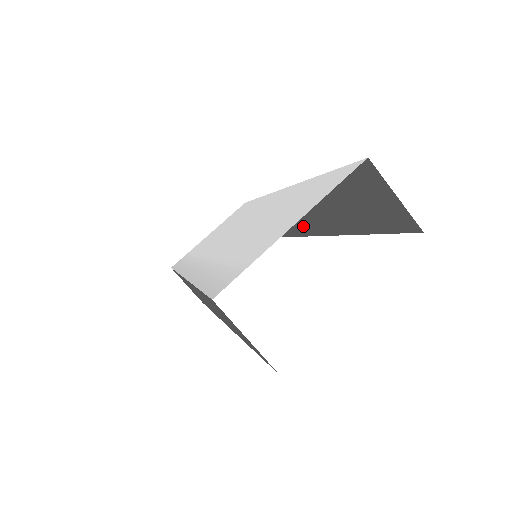
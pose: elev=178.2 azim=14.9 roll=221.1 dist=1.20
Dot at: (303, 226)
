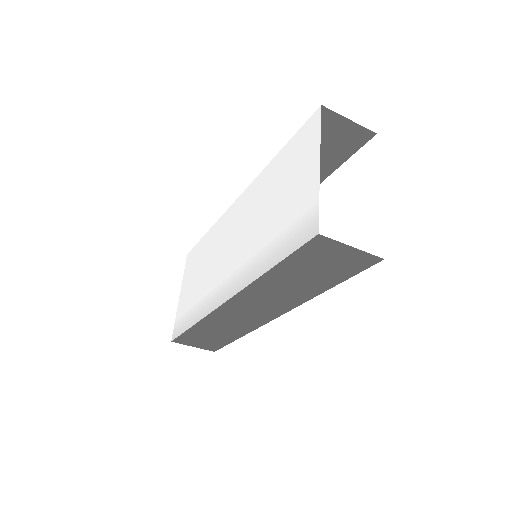
Dot at: occluded
